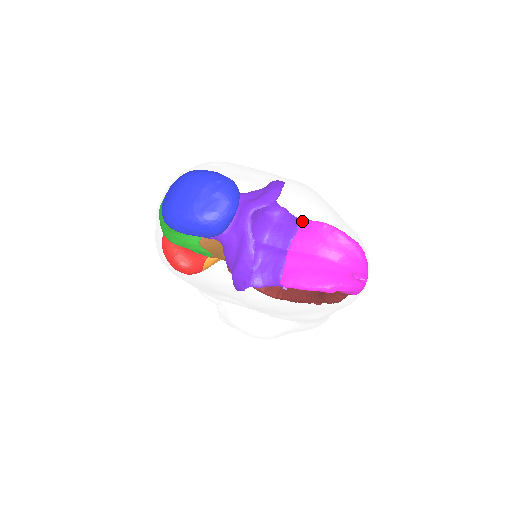
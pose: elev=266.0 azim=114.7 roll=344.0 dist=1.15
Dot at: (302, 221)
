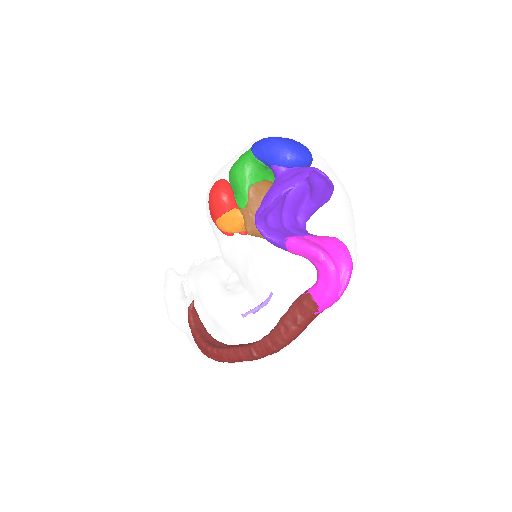
Dot at: (344, 191)
